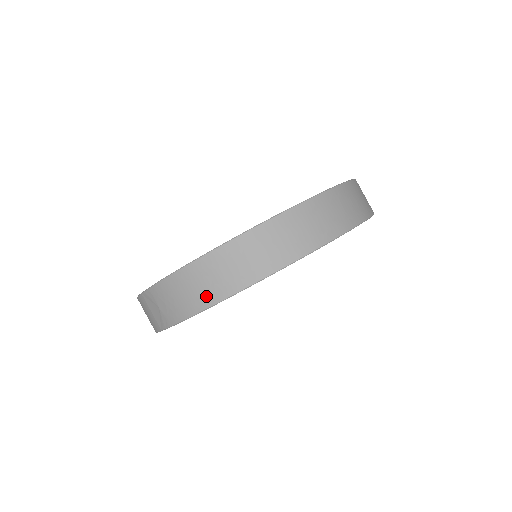
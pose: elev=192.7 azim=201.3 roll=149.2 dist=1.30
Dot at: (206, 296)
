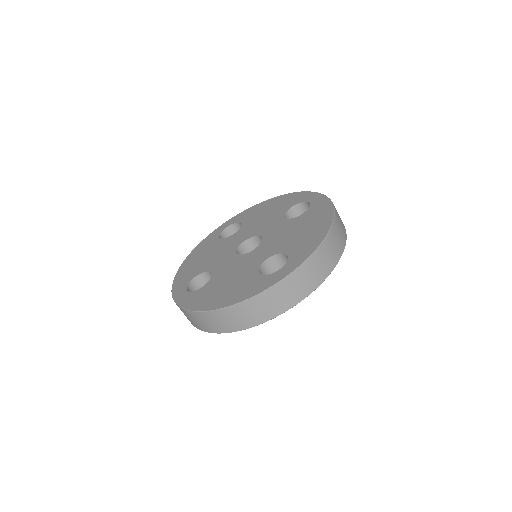
Dot at: (223, 328)
